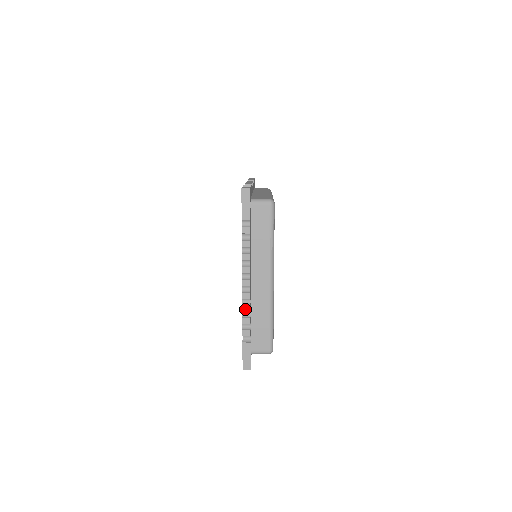
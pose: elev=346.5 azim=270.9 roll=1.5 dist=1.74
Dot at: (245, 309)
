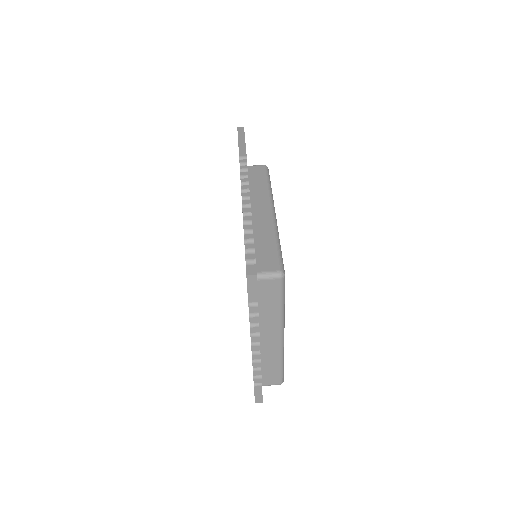
Dot at: (255, 366)
